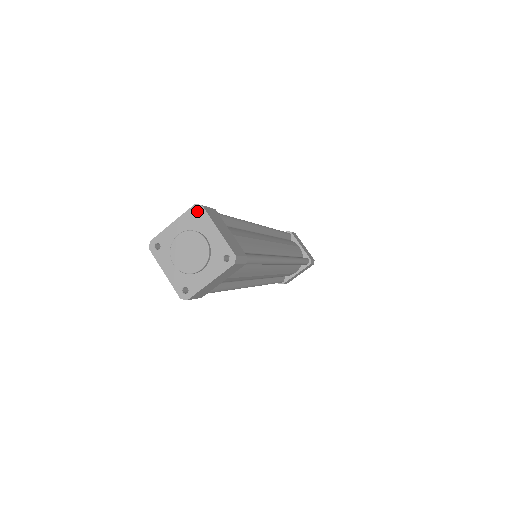
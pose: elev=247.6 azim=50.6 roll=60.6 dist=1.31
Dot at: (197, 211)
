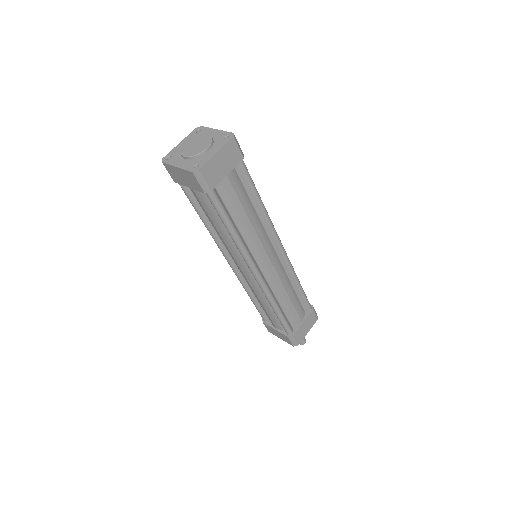
Dot at: occluded
